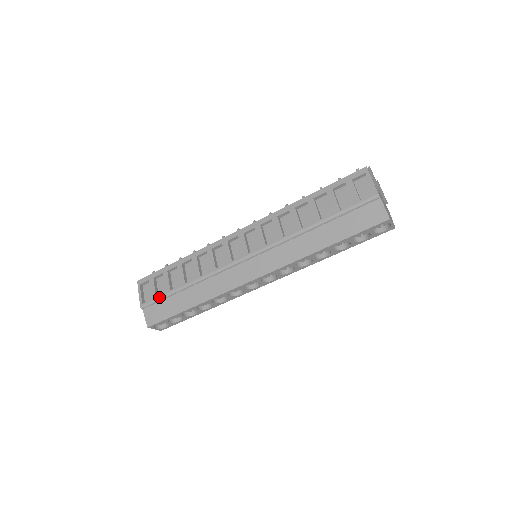
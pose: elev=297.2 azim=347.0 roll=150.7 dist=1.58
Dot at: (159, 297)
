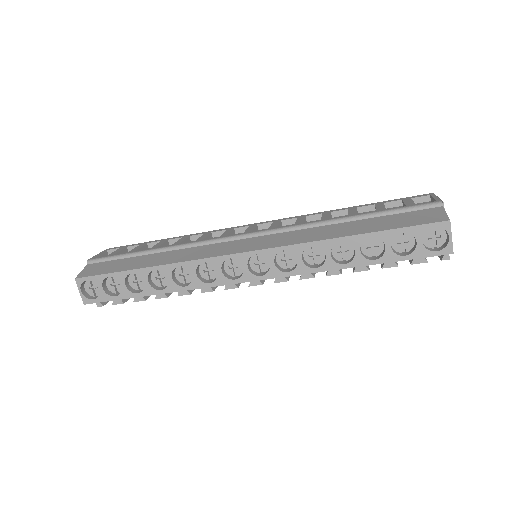
Dot at: (117, 254)
